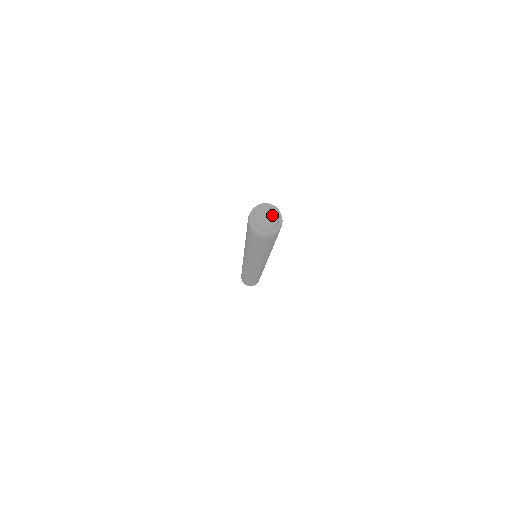
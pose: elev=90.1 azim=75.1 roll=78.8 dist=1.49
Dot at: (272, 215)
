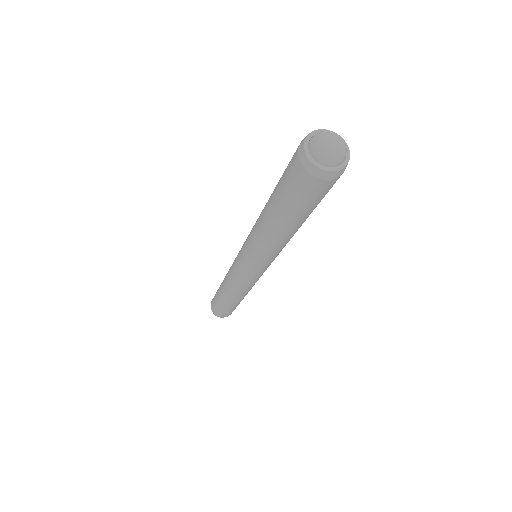
Dot at: (337, 135)
